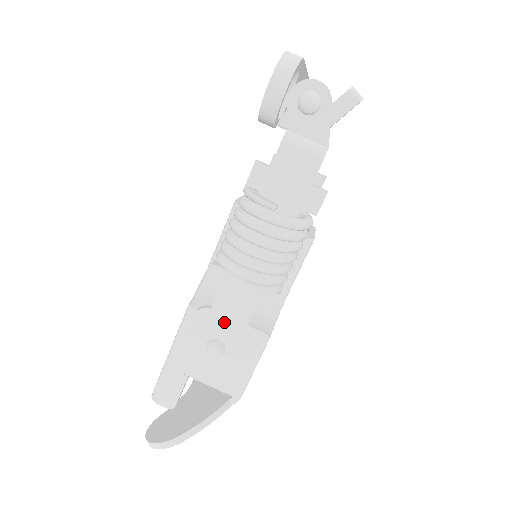
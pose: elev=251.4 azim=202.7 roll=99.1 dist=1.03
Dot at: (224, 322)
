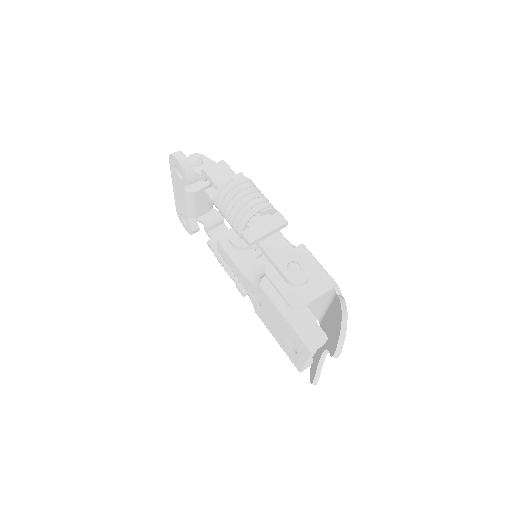
Dot at: (280, 253)
